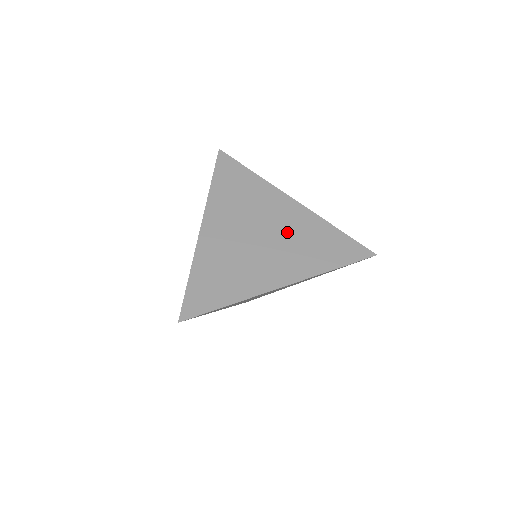
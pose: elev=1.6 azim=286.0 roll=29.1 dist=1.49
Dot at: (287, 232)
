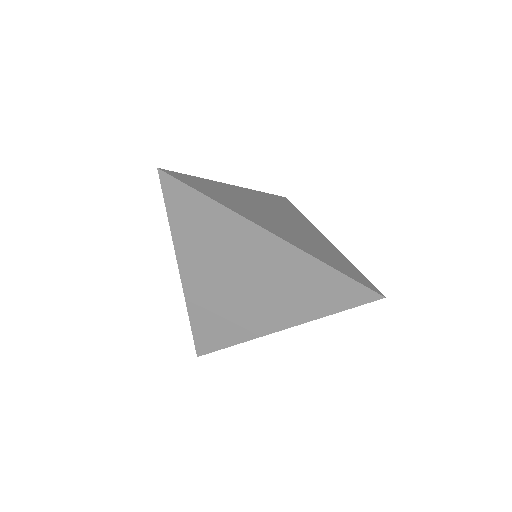
Dot at: (272, 277)
